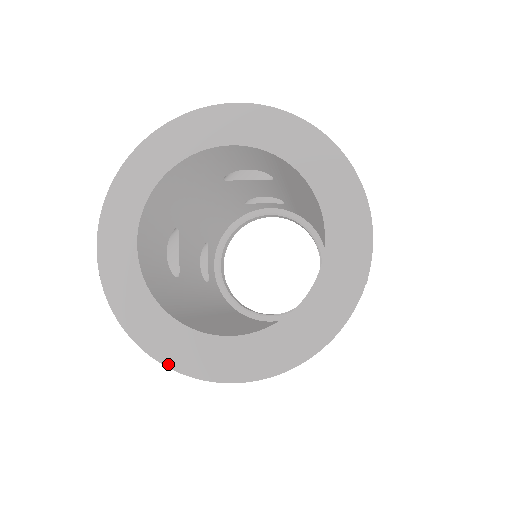
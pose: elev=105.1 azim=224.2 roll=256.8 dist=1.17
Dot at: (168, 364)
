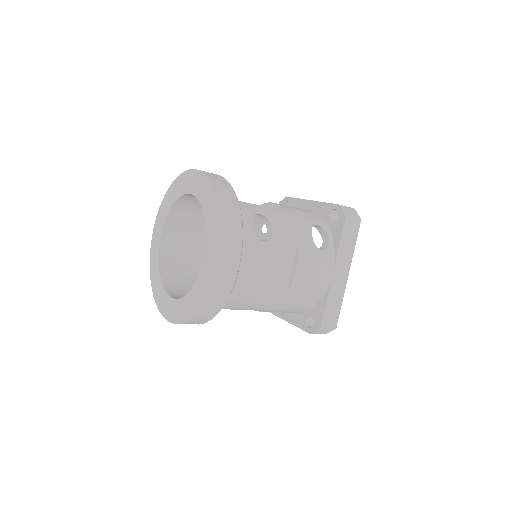
Dot at: (150, 256)
